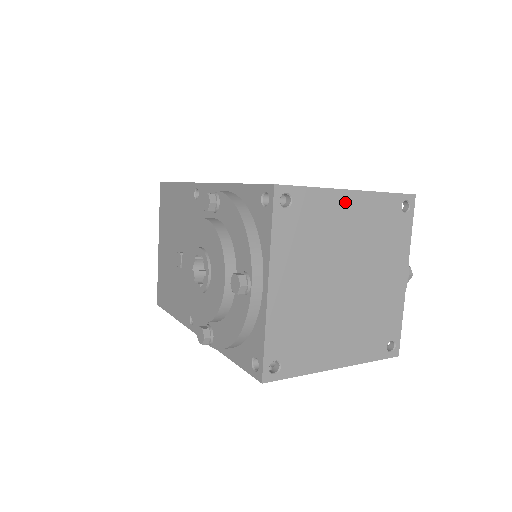
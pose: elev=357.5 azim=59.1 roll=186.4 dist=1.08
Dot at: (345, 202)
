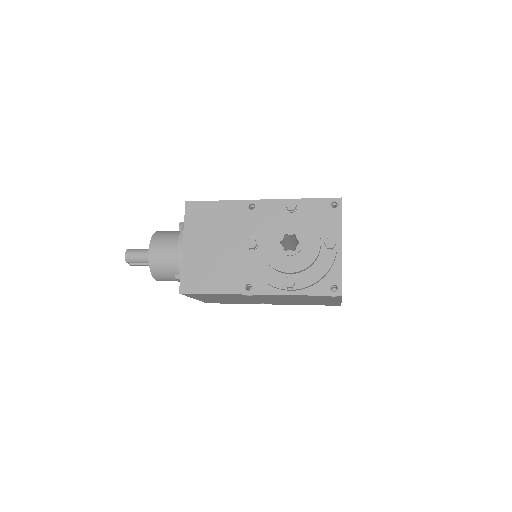
Dot at: occluded
